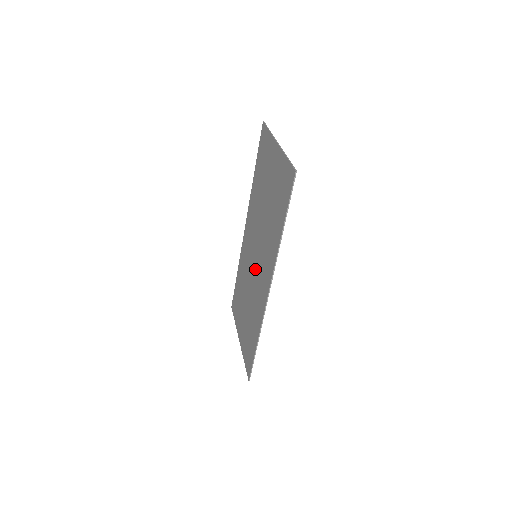
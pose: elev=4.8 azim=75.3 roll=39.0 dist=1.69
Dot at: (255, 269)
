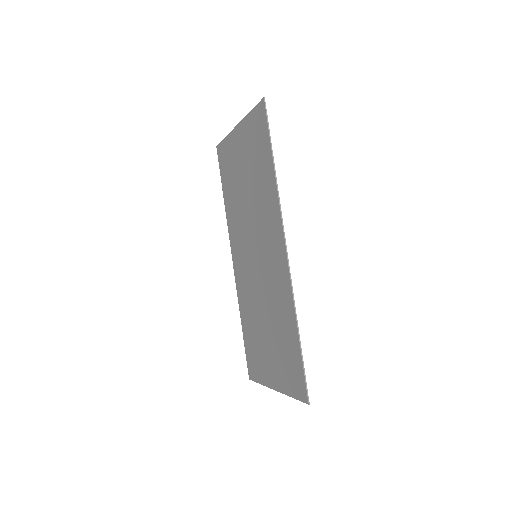
Dot at: (260, 267)
